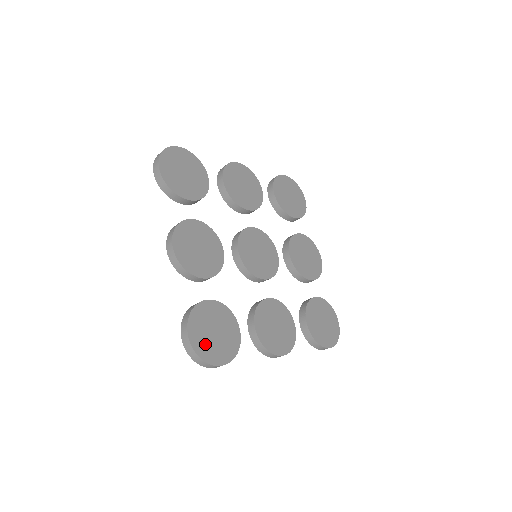
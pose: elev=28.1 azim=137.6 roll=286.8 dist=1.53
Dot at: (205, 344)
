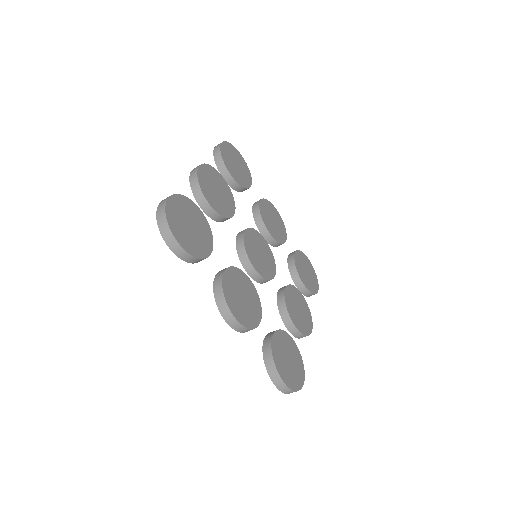
Dot at: (177, 218)
